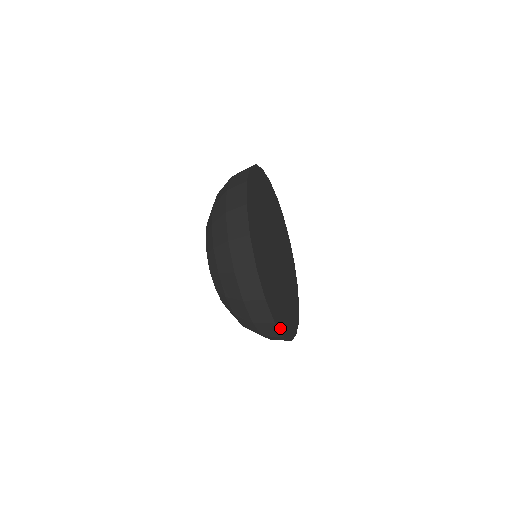
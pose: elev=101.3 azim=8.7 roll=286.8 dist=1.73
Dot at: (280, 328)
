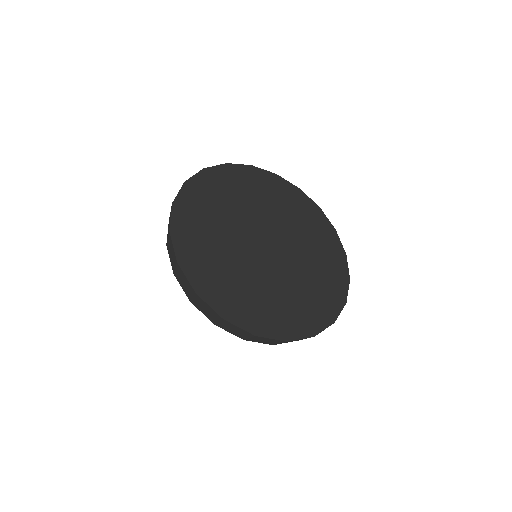
Dot at: (338, 308)
